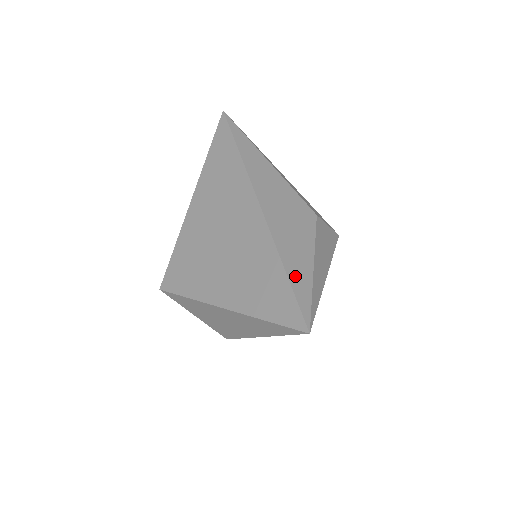
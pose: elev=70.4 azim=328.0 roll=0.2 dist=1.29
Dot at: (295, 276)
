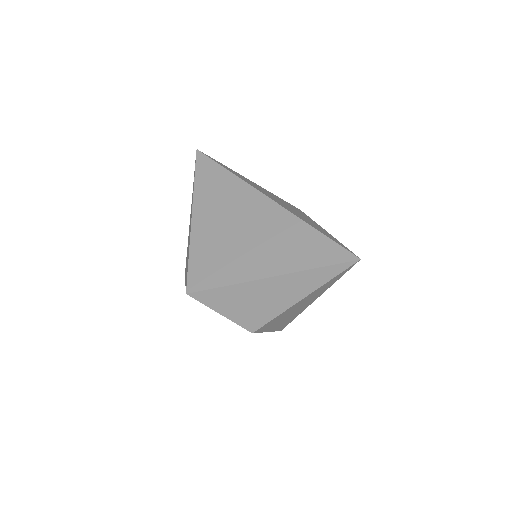
Dot at: (324, 233)
